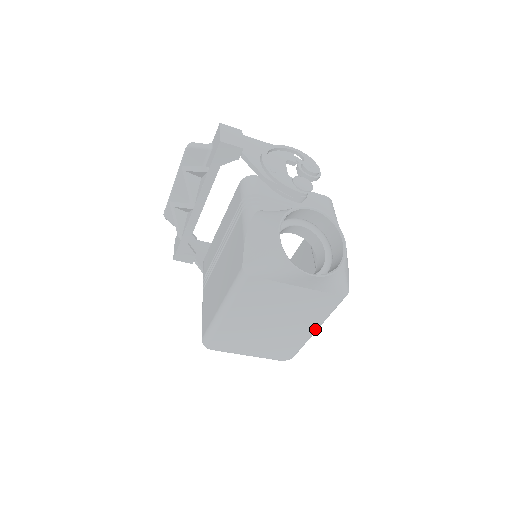
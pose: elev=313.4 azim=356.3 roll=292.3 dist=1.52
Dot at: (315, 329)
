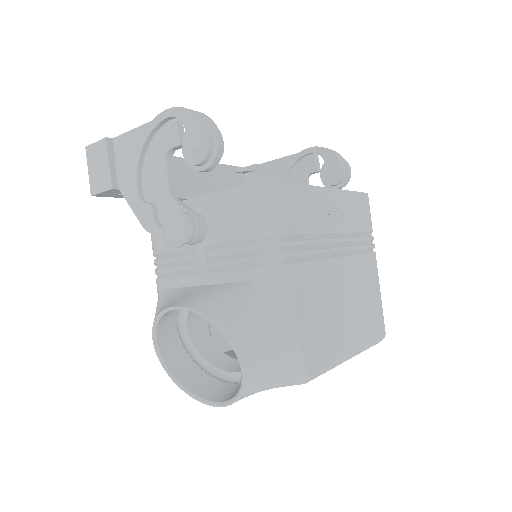
Dot at: occluded
